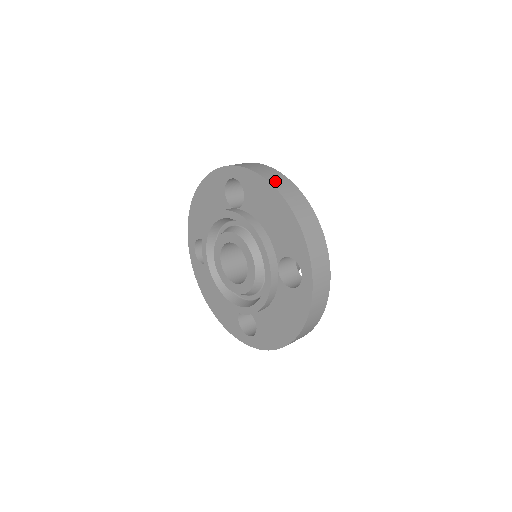
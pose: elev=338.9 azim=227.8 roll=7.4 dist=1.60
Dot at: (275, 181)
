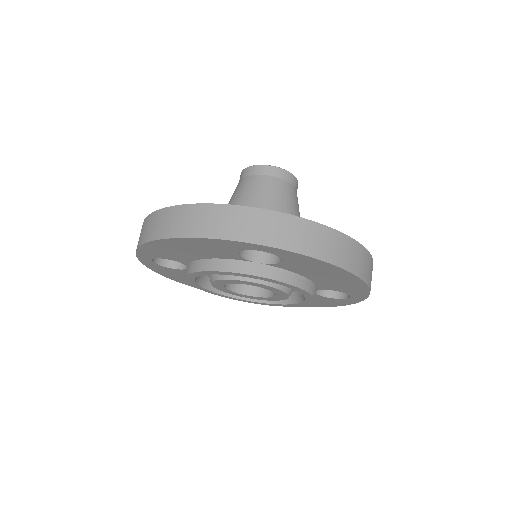
Dot at: (340, 257)
